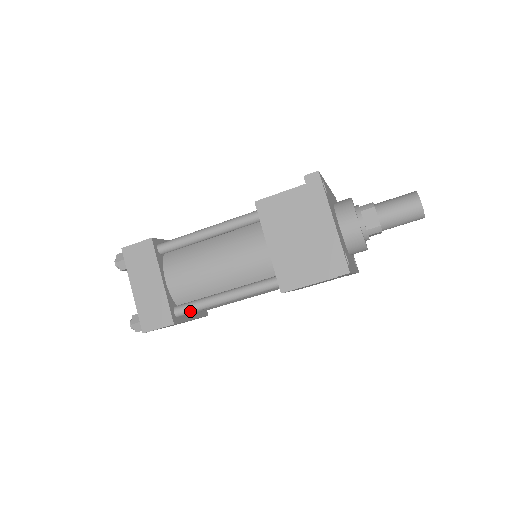
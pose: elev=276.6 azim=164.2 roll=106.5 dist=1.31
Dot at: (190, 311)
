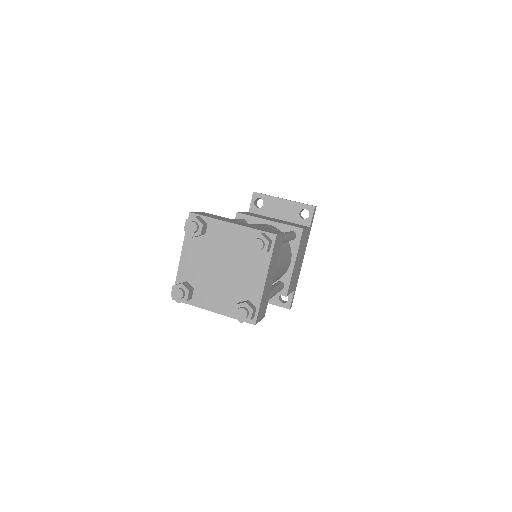
Dot at: occluded
